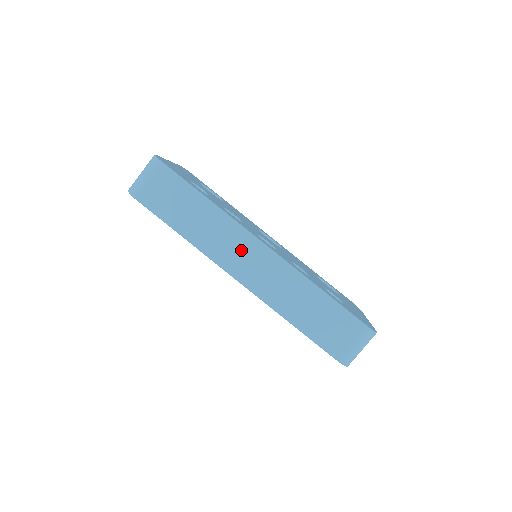
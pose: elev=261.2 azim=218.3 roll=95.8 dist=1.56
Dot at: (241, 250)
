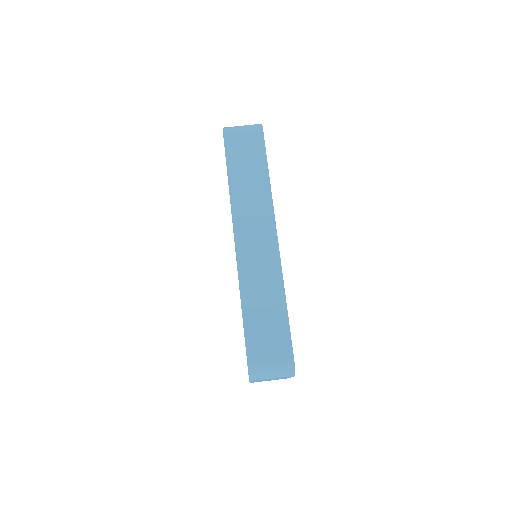
Dot at: (258, 224)
